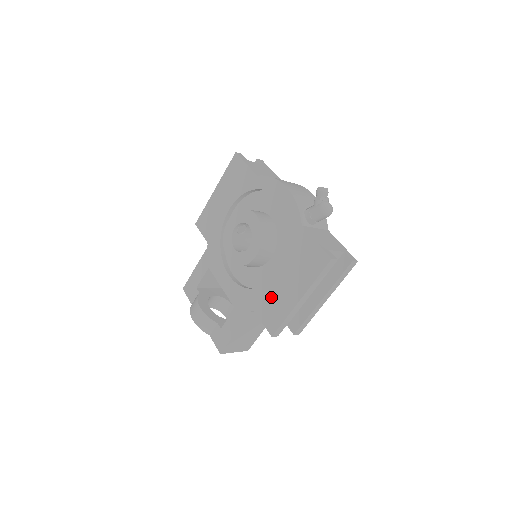
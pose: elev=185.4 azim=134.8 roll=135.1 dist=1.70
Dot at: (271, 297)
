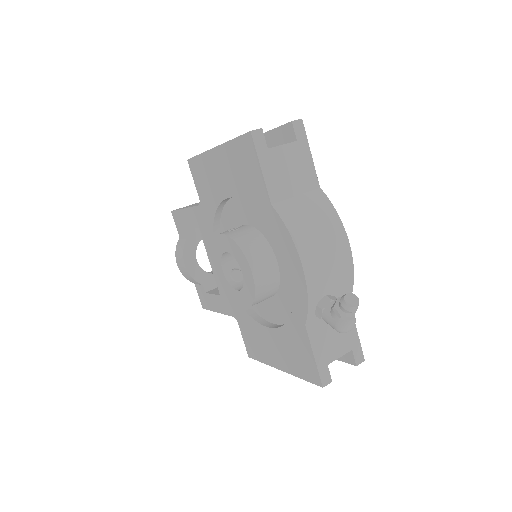
Dot at: (255, 334)
